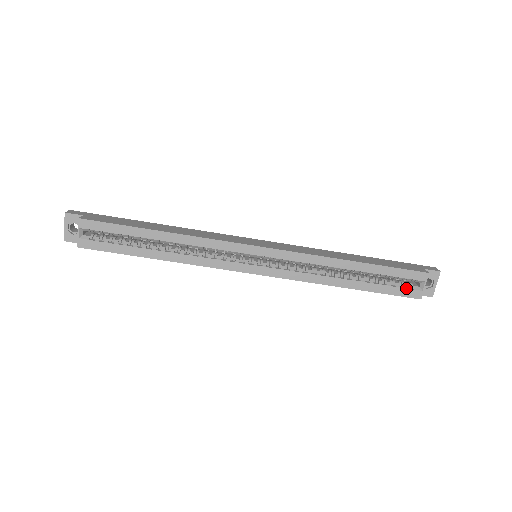
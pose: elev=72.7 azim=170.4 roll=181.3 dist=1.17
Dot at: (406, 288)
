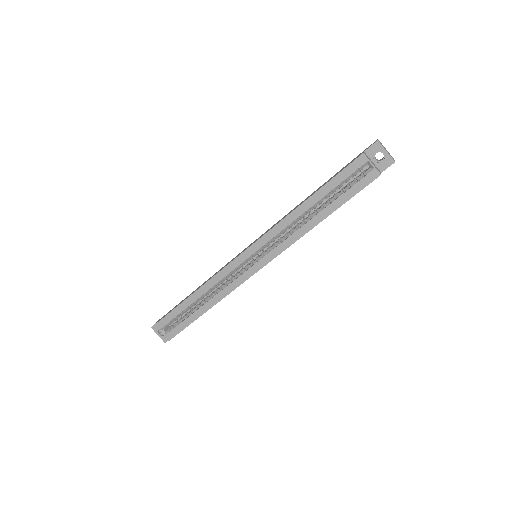
Dot at: (361, 179)
